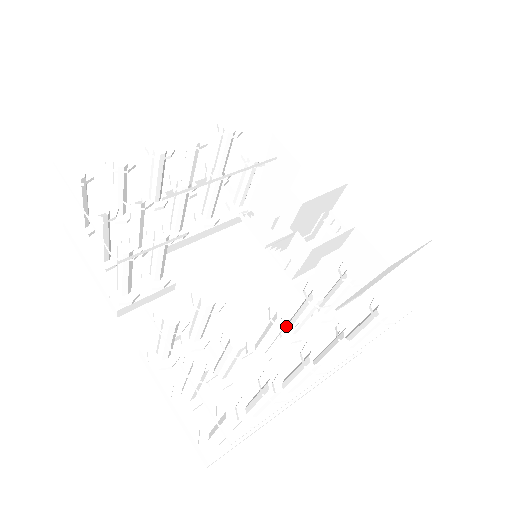
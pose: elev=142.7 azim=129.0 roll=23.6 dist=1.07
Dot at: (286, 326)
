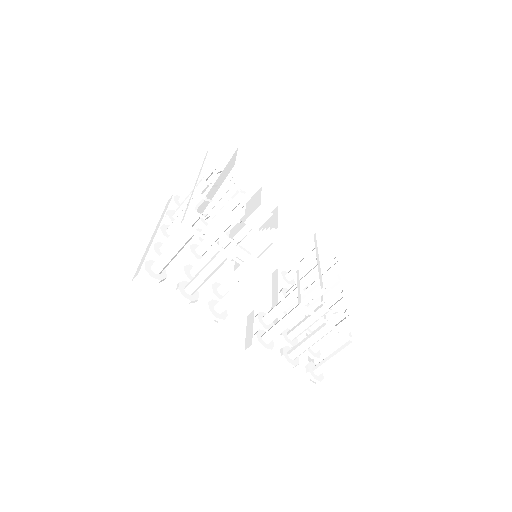
Dot at: occluded
